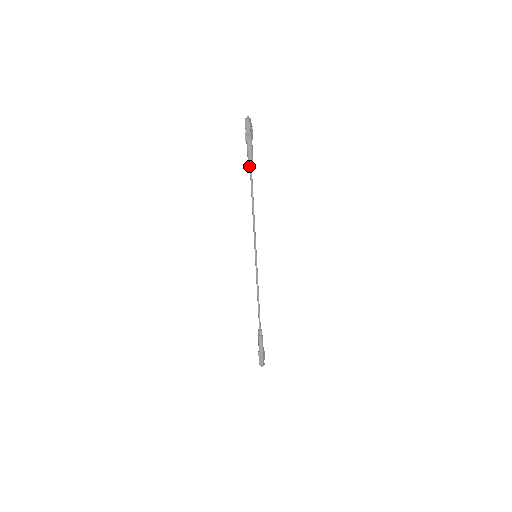
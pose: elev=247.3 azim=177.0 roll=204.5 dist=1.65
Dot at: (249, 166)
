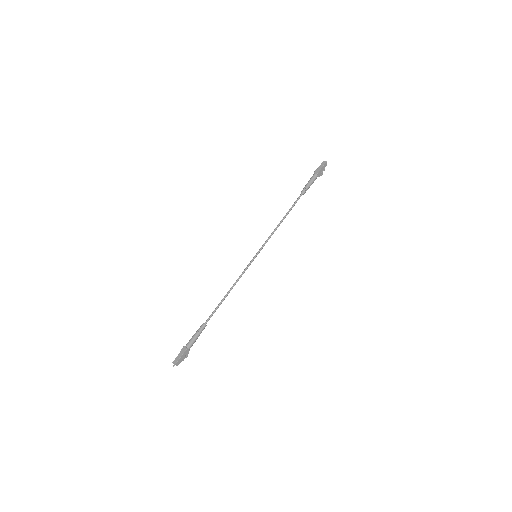
Dot at: (303, 189)
